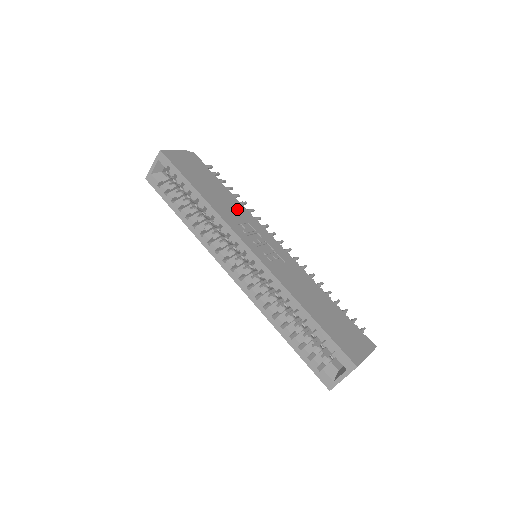
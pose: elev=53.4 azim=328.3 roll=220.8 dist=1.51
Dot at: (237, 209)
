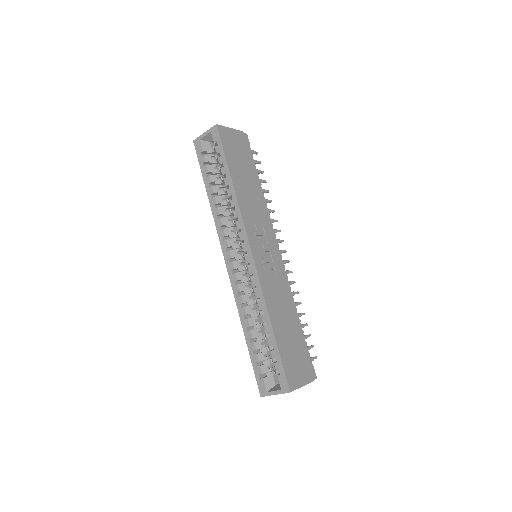
Dot at: (259, 208)
